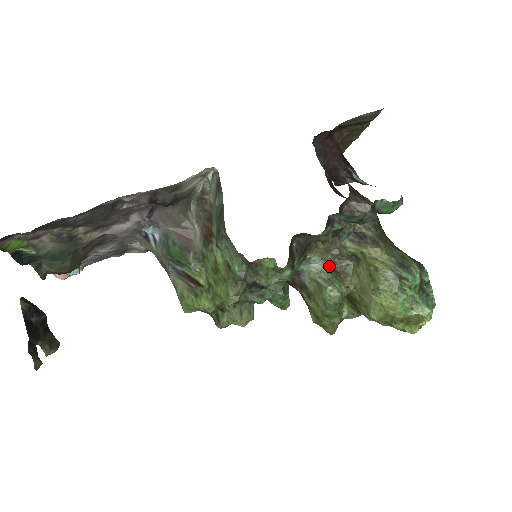
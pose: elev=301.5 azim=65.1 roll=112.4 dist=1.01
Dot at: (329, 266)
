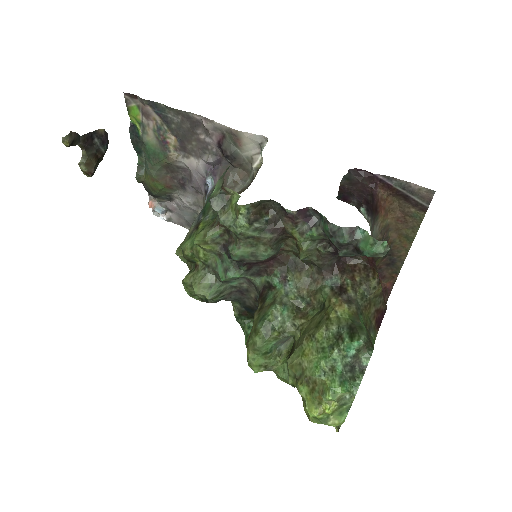
Dot at: (297, 298)
